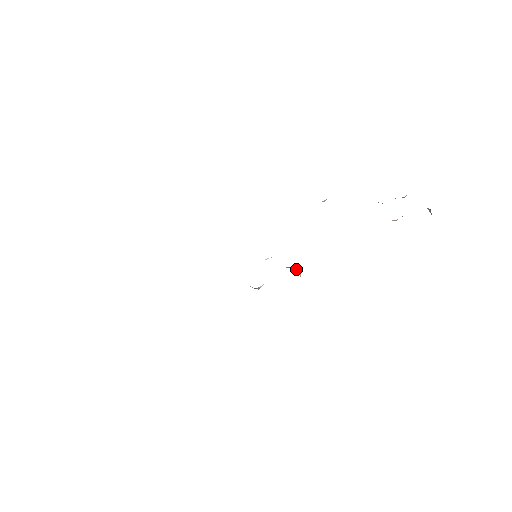
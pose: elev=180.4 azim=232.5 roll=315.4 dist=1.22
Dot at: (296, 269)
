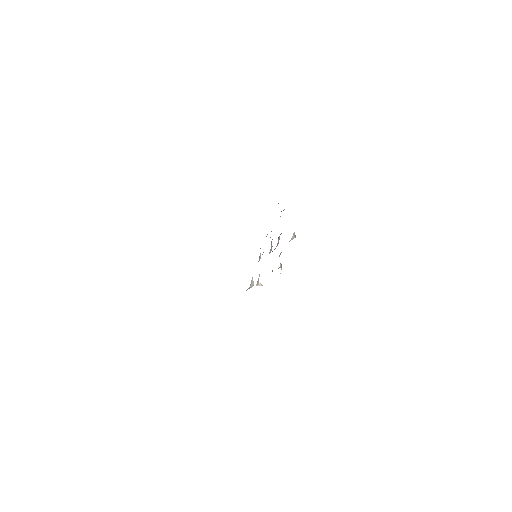
Dot at: occluded
